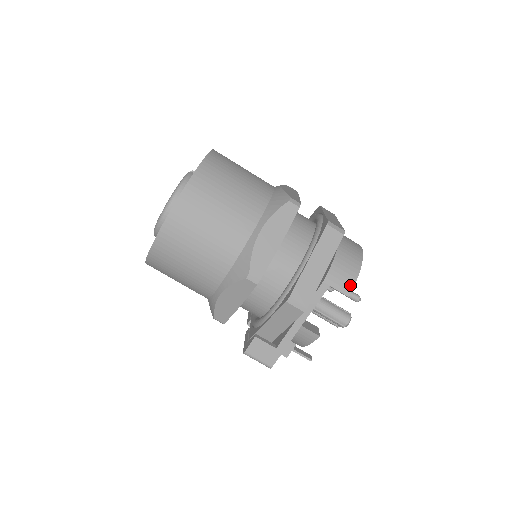
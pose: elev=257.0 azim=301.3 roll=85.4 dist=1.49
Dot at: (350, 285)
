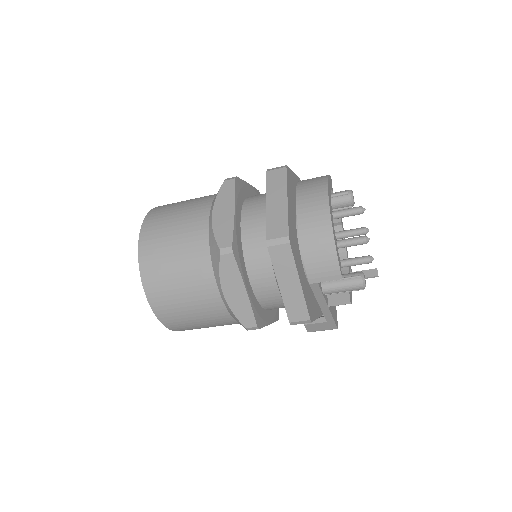
Dot at: (335, 269)
